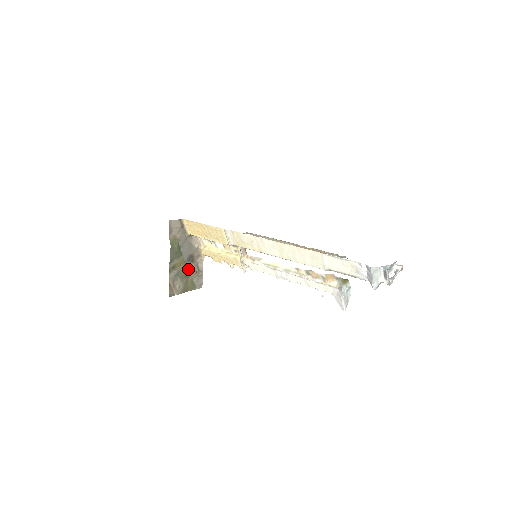
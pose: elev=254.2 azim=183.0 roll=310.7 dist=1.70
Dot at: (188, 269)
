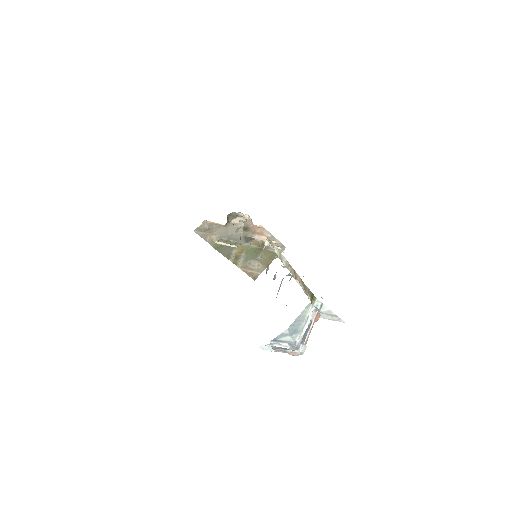
Dot at: (254, 247)
